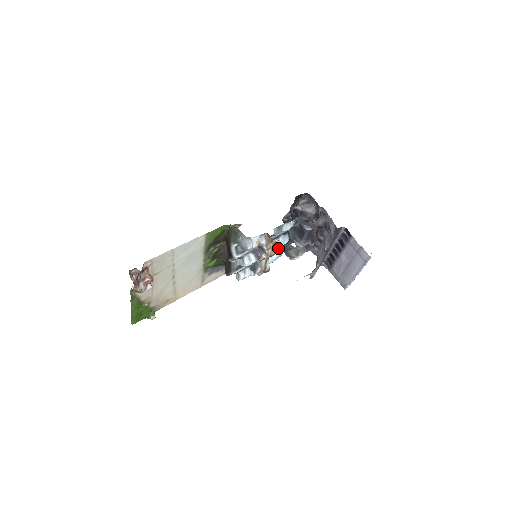
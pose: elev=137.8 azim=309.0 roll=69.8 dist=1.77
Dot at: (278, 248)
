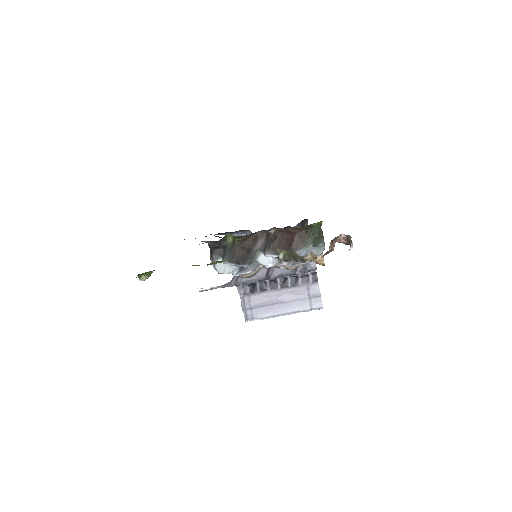
Dot at: occluded
